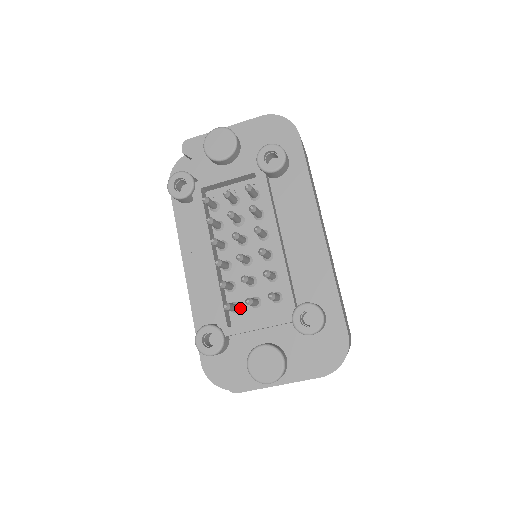
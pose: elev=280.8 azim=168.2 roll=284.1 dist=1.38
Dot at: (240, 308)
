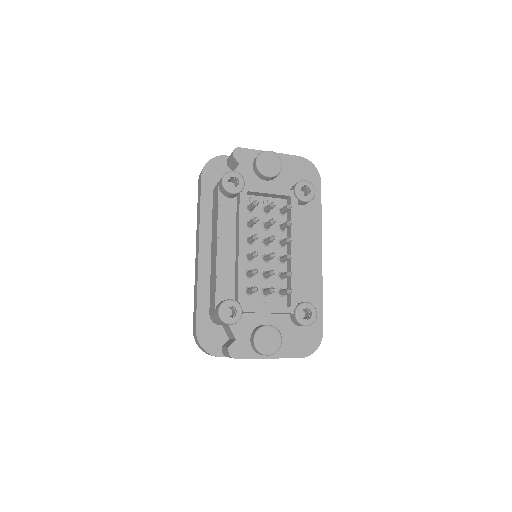
Dot at: (252, 293)
